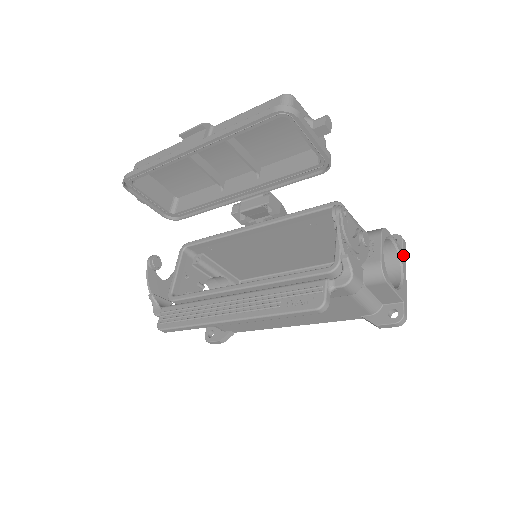
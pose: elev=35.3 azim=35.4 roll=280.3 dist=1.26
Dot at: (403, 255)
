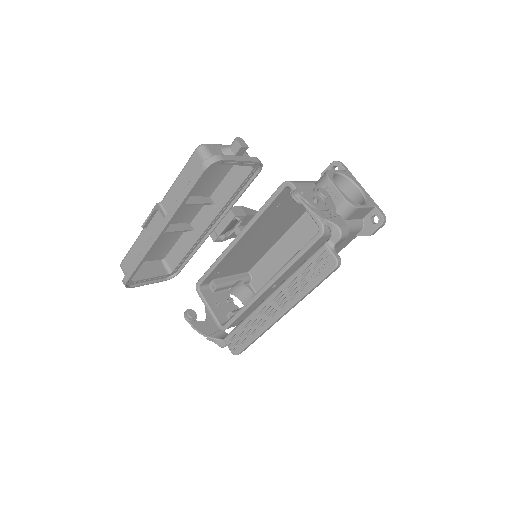
Dot at: (349, 174)
